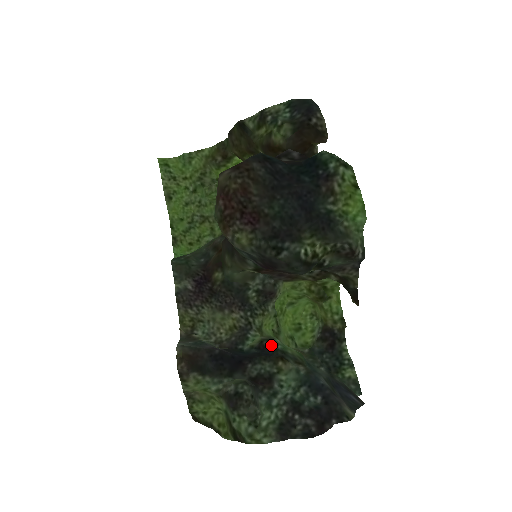
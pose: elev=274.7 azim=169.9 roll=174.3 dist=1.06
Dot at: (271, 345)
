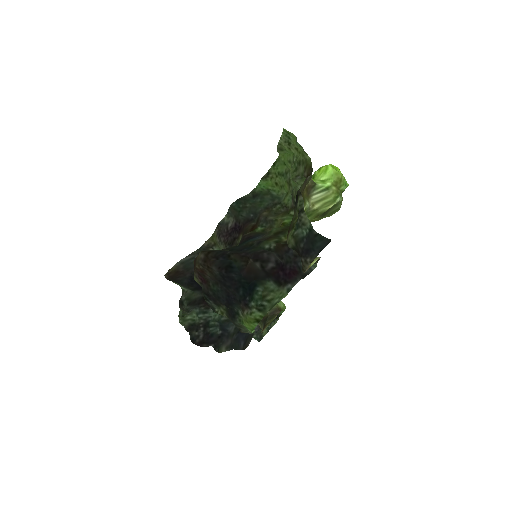
Dot at: occluded
